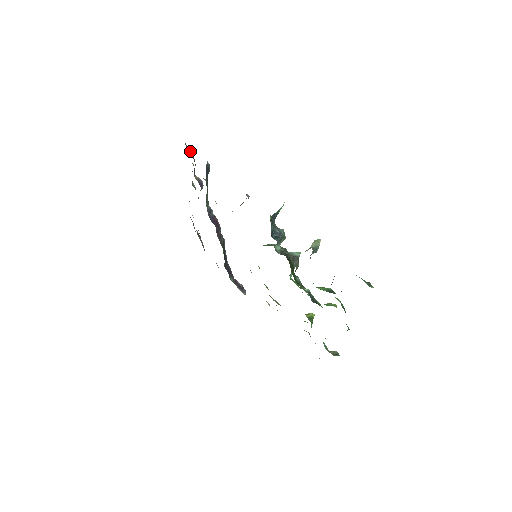
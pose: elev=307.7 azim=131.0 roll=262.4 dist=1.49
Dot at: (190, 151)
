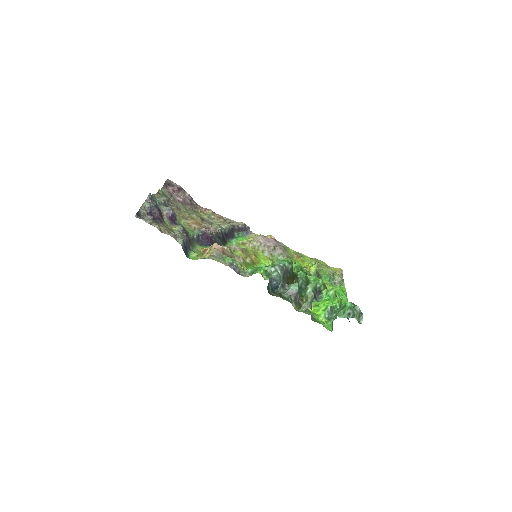
Dot at: (147, 211)
